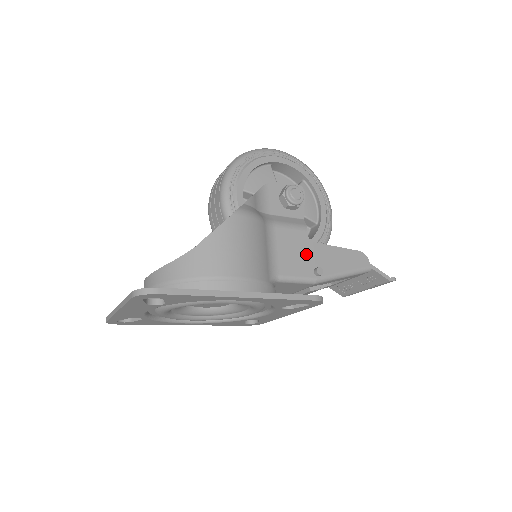
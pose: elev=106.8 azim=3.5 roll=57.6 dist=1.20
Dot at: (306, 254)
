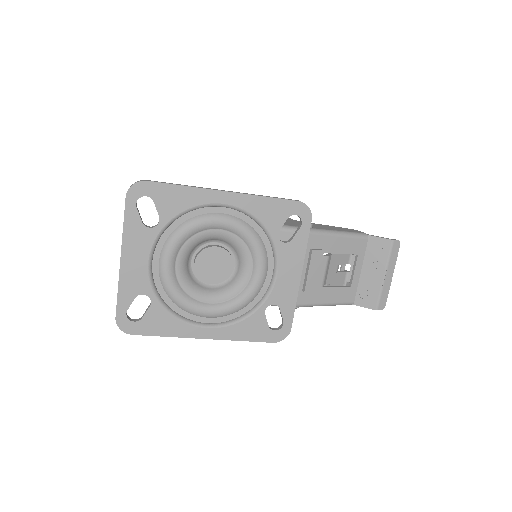
Dot at: (293, 222)
